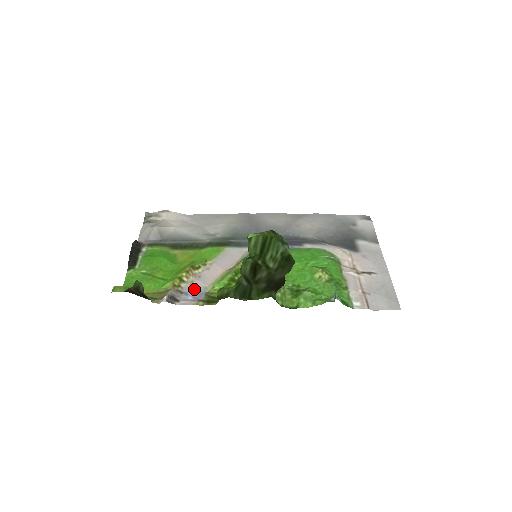
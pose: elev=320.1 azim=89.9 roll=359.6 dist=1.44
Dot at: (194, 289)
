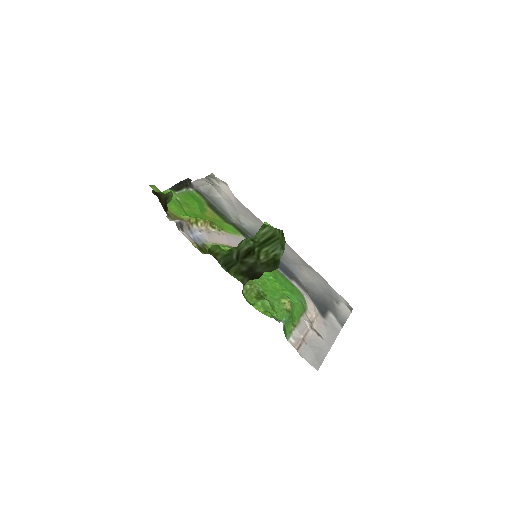
Dot at: (199, 235)
